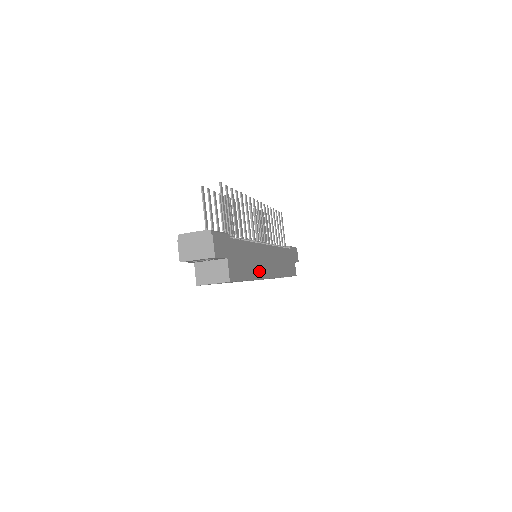
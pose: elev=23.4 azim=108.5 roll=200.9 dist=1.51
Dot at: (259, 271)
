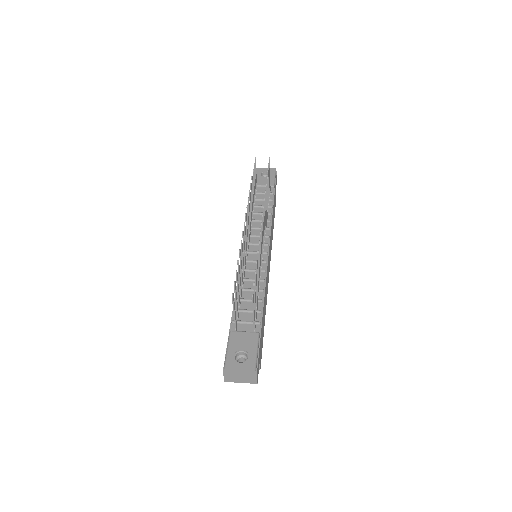
Dot at: (266, 296)
